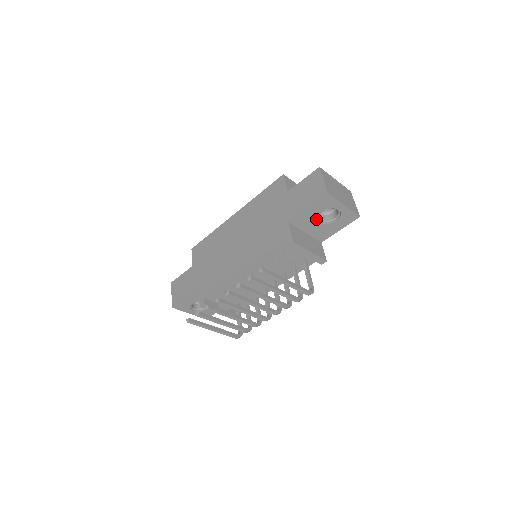
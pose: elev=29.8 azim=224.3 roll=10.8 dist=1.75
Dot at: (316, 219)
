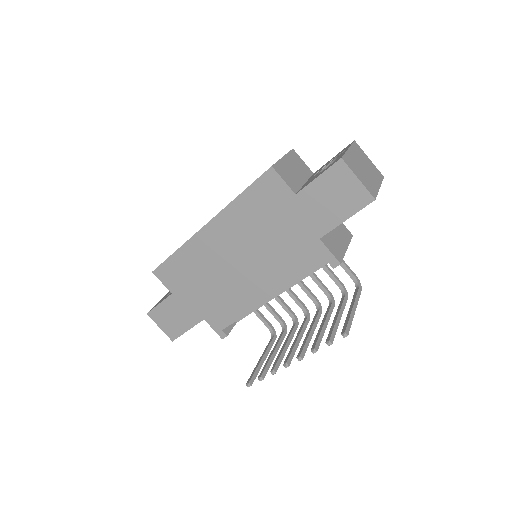
Dot at: occluded
